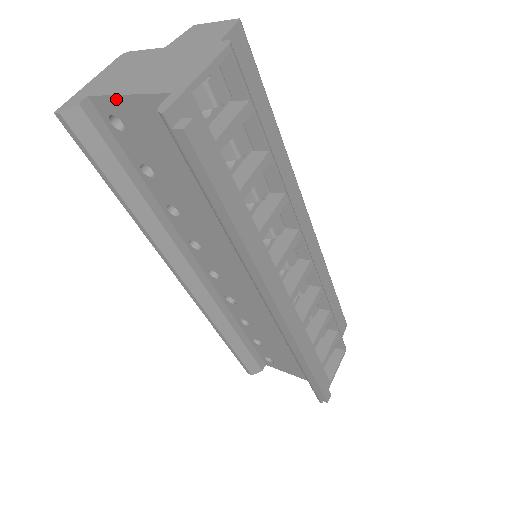
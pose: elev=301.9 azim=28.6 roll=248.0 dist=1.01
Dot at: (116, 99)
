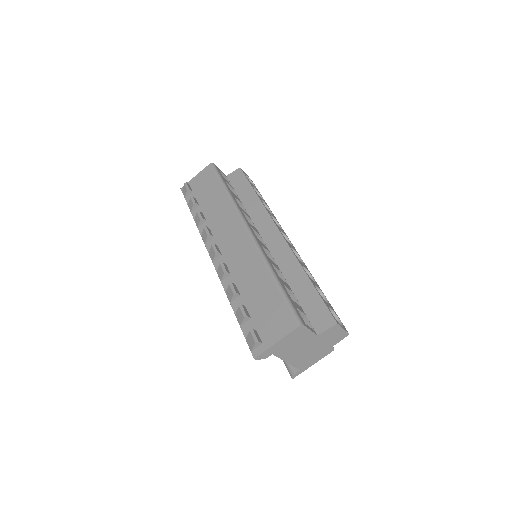
Dot at: (282, 358)
